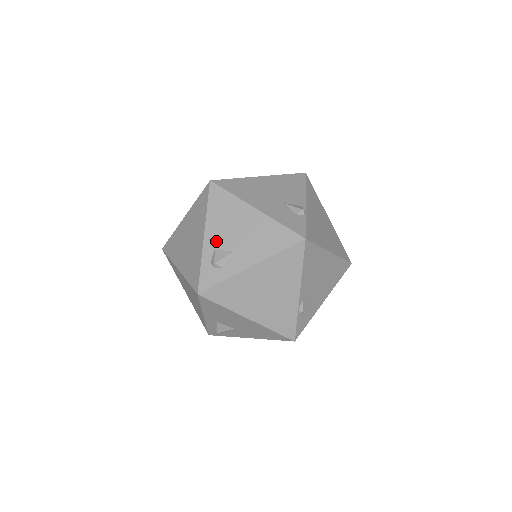
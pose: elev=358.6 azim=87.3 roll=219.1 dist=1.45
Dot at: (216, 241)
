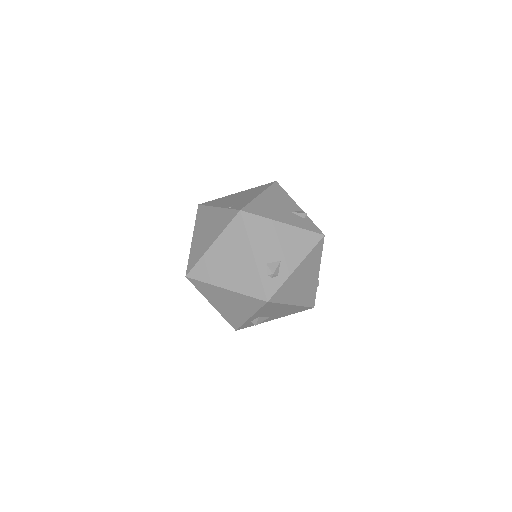
Dot at: (265, 257)
